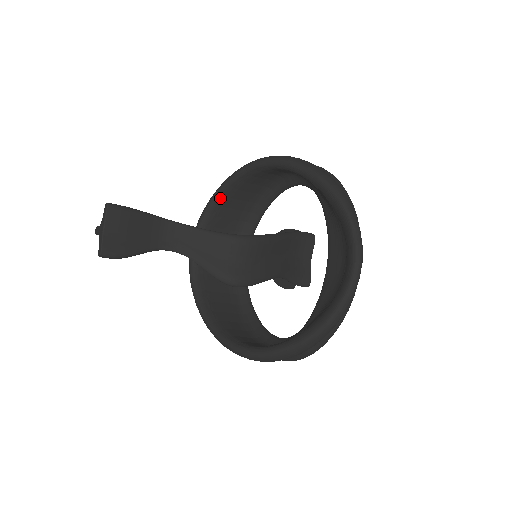
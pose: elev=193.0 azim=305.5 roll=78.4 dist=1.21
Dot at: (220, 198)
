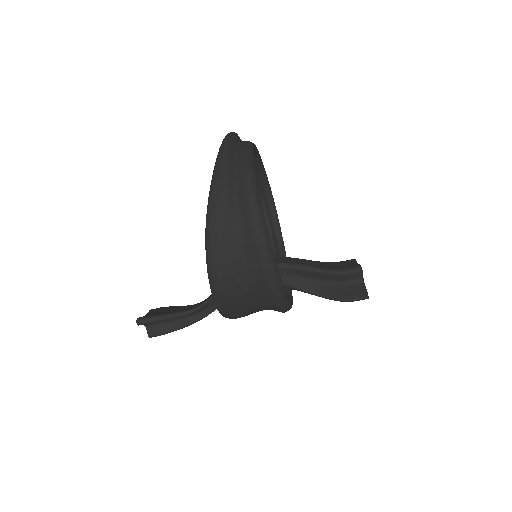
Dot at: occluded
